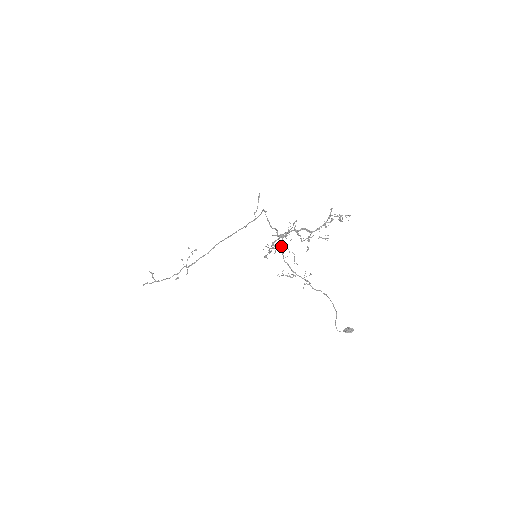
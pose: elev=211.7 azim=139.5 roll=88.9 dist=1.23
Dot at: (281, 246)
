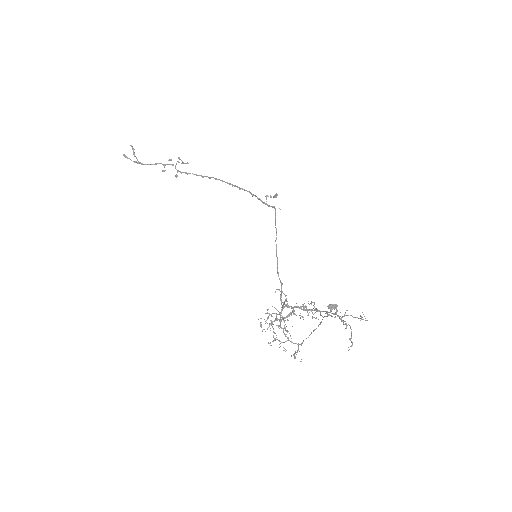
Dot at: (281, 313)
